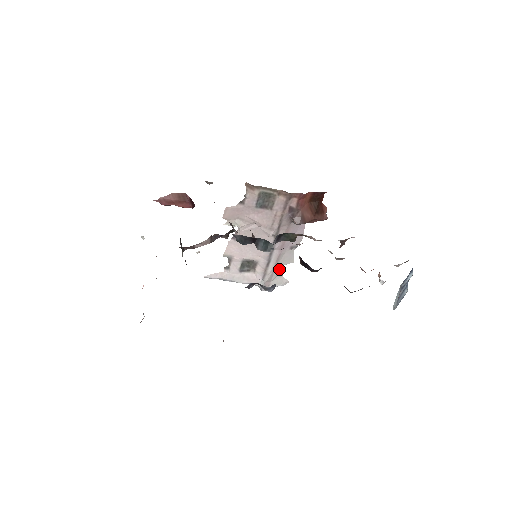
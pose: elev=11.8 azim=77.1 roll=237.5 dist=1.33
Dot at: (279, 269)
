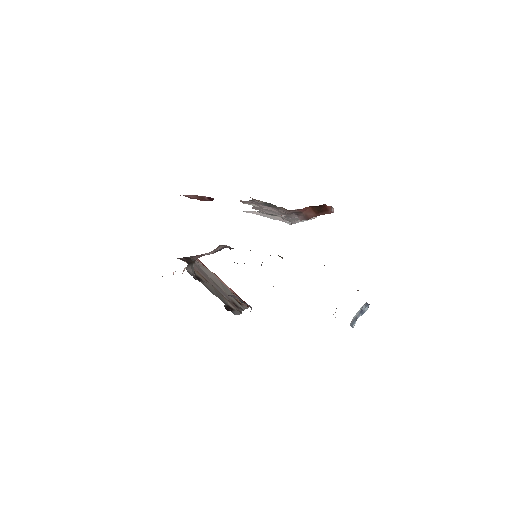
Dot at: occluded
